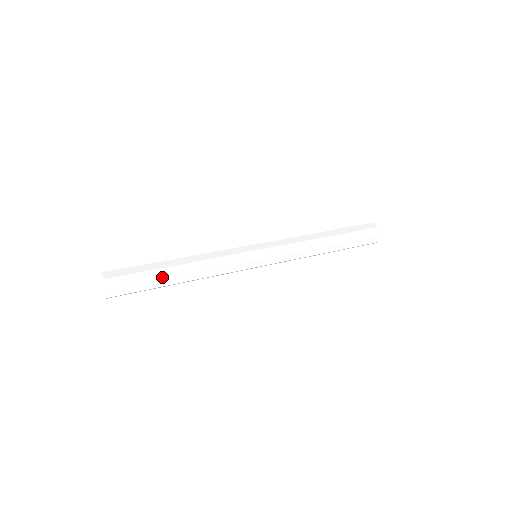
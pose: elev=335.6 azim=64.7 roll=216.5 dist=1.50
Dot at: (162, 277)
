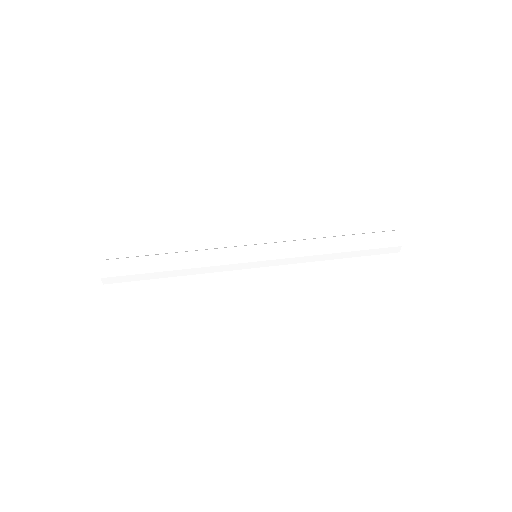
Dot at: (155, 271)
